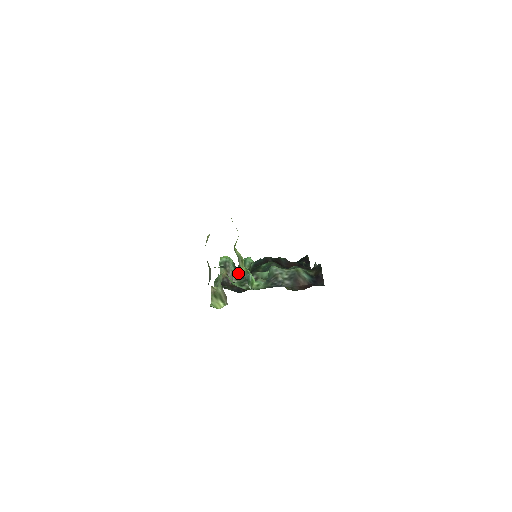
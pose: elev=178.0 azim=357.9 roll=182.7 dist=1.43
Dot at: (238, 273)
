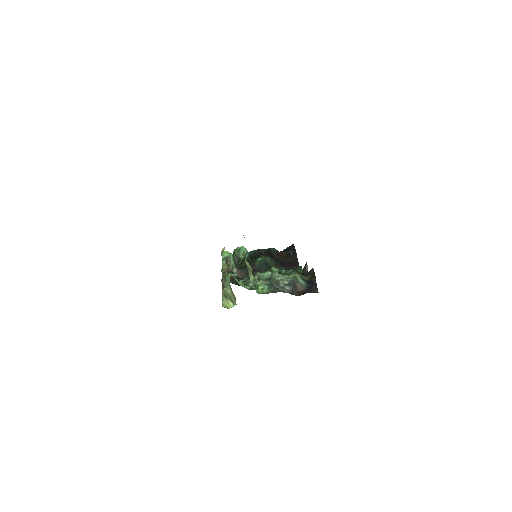
Dot at: occluded
